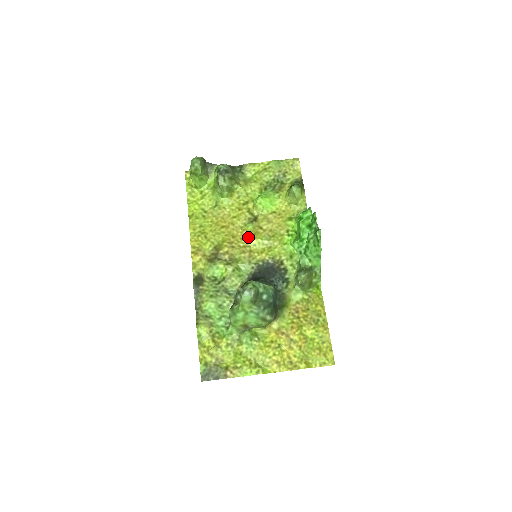
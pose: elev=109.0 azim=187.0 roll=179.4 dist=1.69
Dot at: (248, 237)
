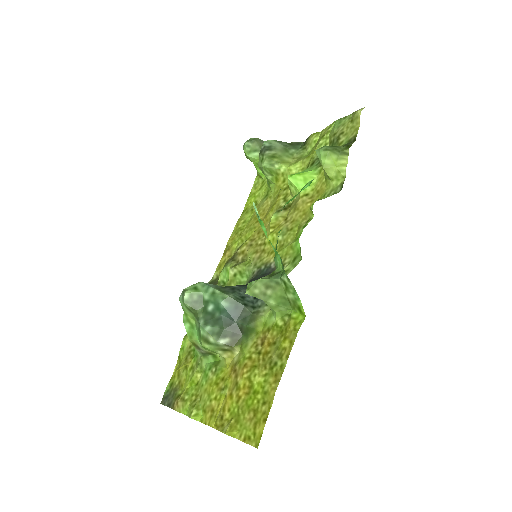
Dot at: (267, 232)
